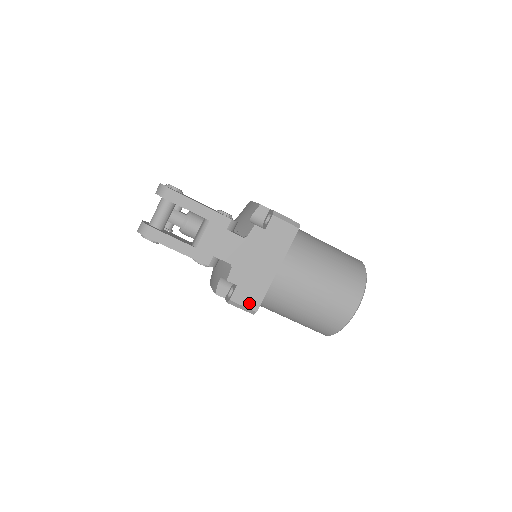
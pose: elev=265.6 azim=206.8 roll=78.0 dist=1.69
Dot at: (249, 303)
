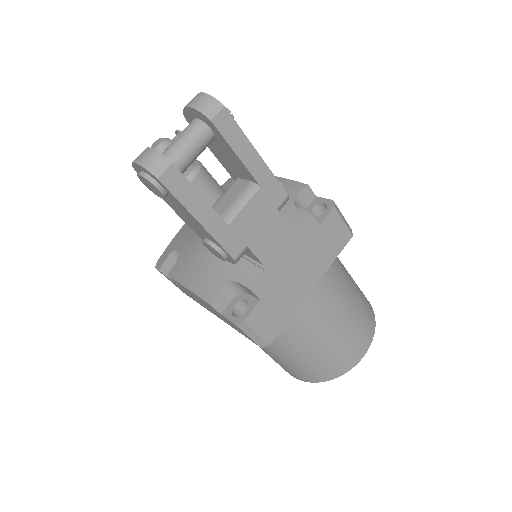
Dot at: (265, 330)
